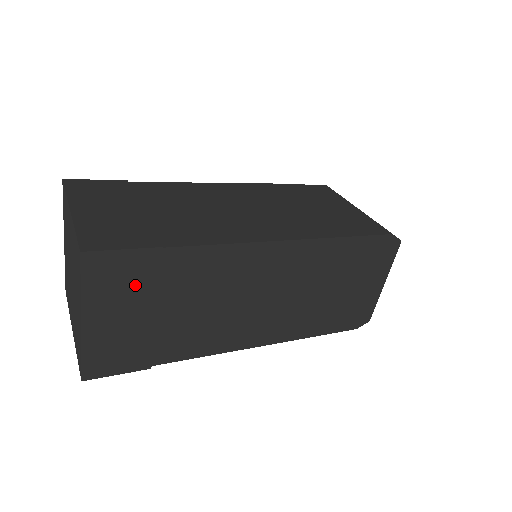
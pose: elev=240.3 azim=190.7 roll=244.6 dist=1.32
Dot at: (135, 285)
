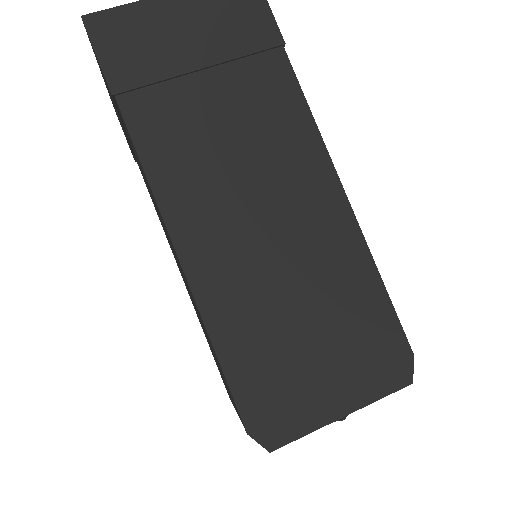
Dot at: (232, 32)
